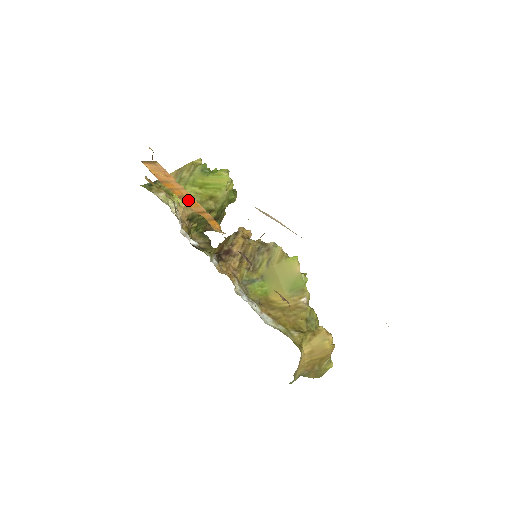
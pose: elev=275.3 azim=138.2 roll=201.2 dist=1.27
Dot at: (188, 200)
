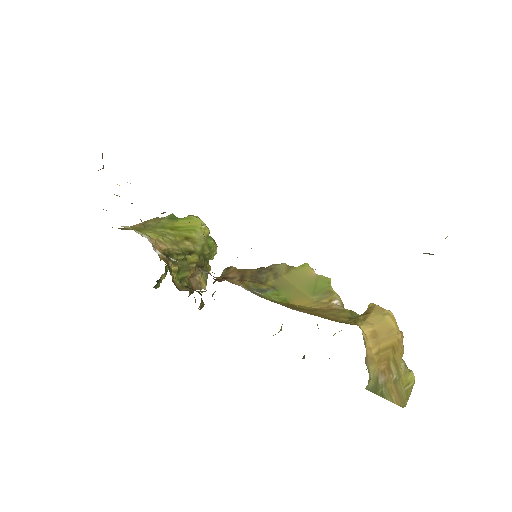
Dot at: occluded
